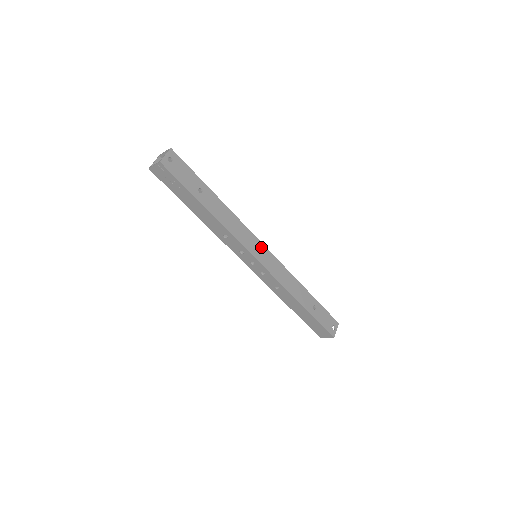
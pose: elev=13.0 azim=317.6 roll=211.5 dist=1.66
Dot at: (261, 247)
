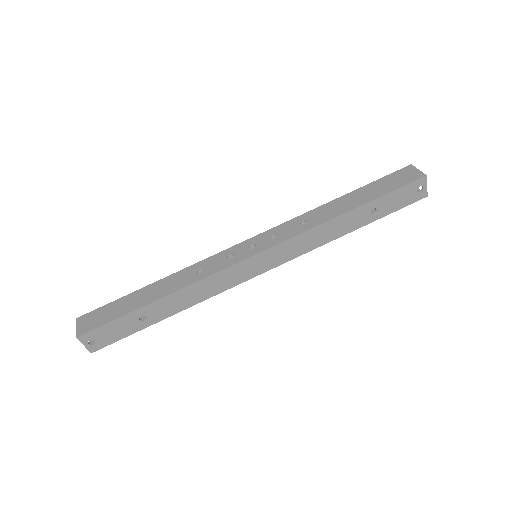
Dot at: (251, 261)
